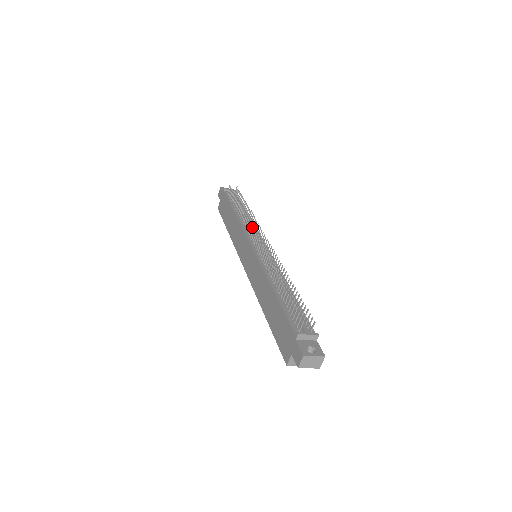
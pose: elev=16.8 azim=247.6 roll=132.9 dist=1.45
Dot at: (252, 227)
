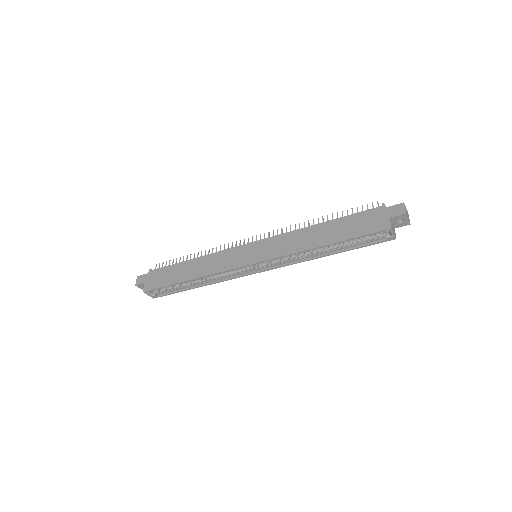
Dot at: occluded
